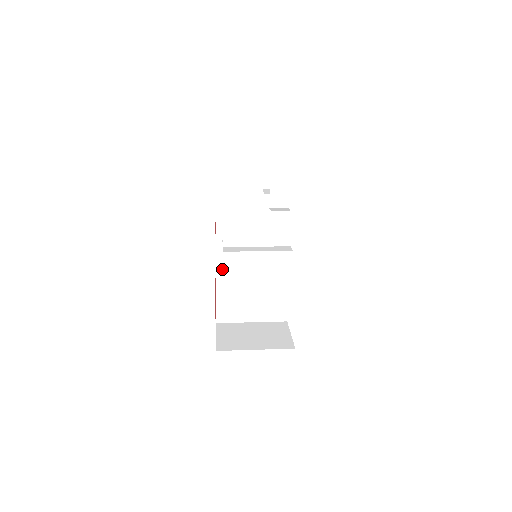
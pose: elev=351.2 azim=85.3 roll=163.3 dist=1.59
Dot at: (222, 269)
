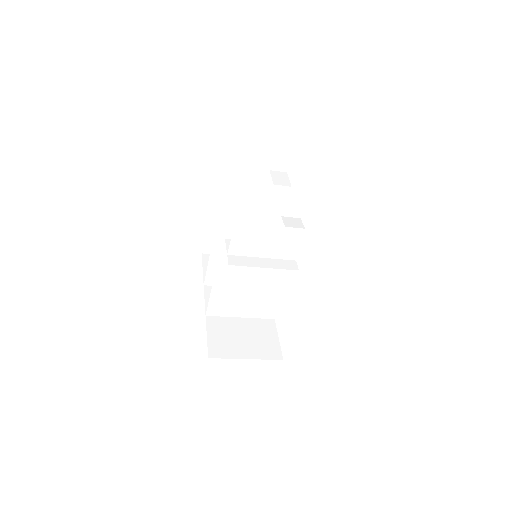
Dot at: (222, 273)
